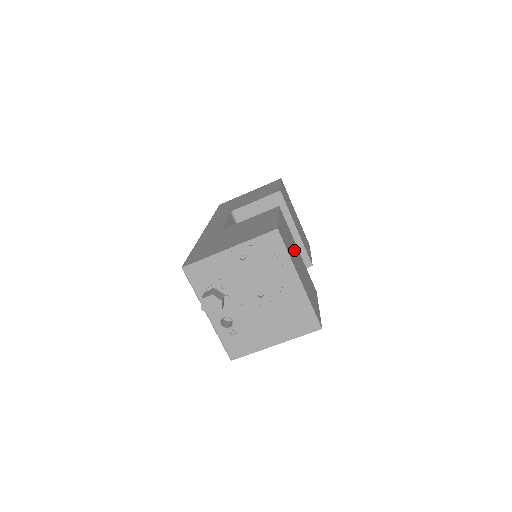
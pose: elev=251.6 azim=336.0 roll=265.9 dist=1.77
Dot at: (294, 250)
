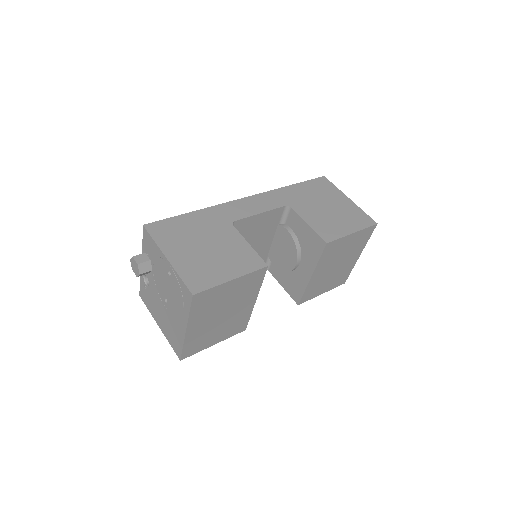
Dot at: (231, 304)
